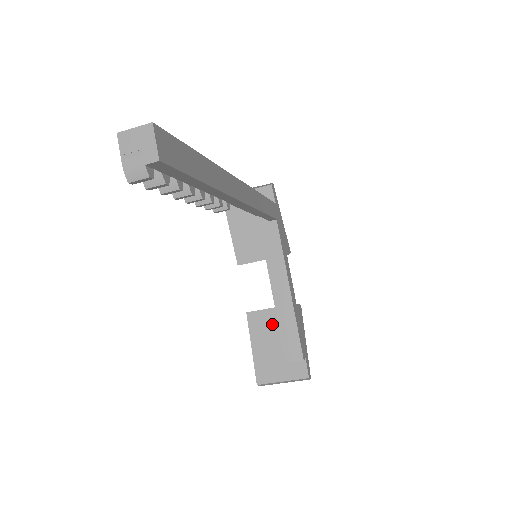
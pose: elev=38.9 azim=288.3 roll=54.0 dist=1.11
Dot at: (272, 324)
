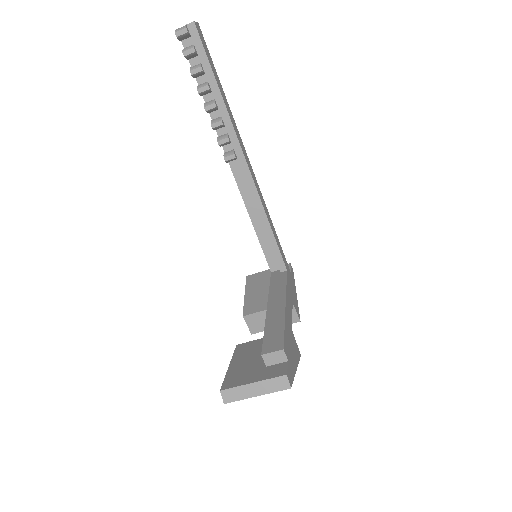
Dot at: (260, 346)
